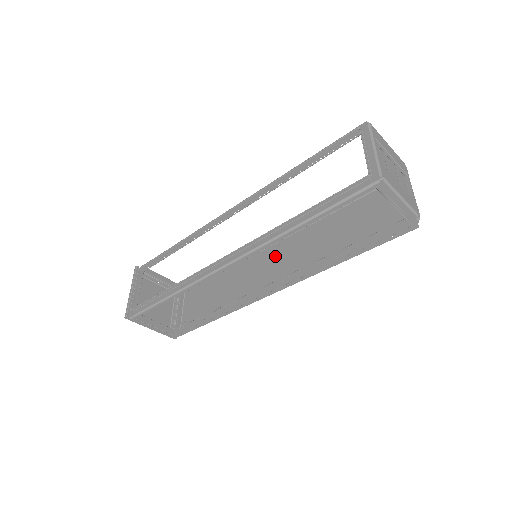
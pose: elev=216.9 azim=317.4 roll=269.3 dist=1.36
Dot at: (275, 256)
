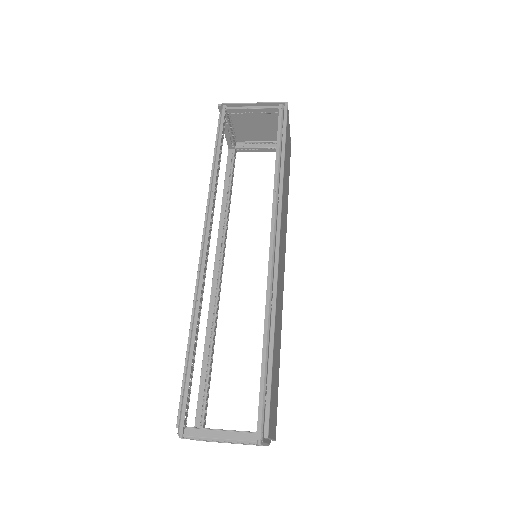
Dot at: occluded
